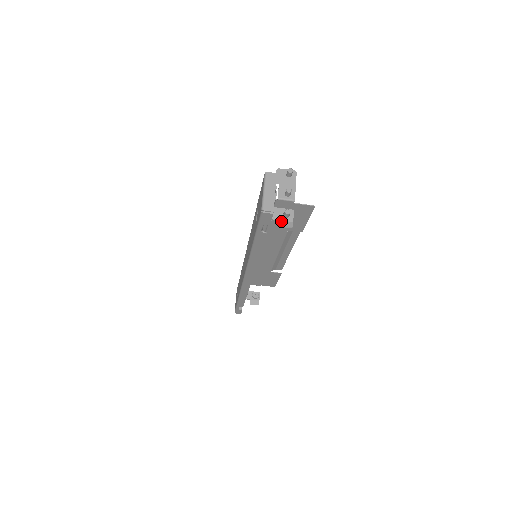
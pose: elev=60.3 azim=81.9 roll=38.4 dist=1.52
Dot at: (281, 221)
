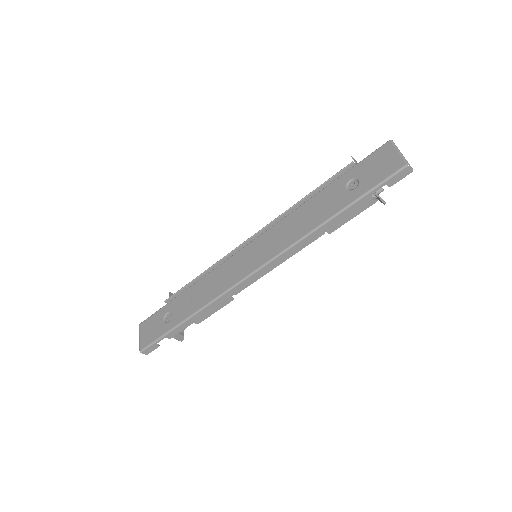
Dot at: (377, 195)
